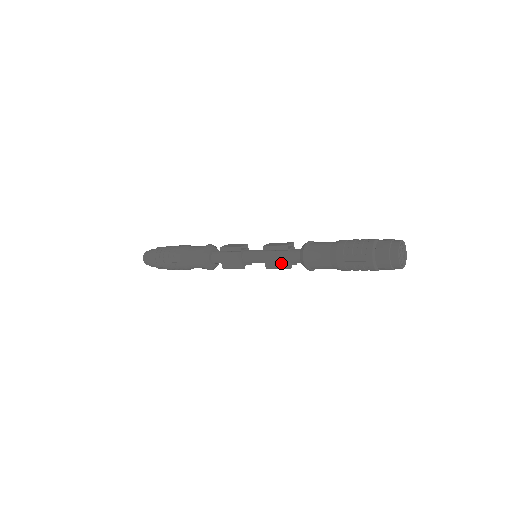
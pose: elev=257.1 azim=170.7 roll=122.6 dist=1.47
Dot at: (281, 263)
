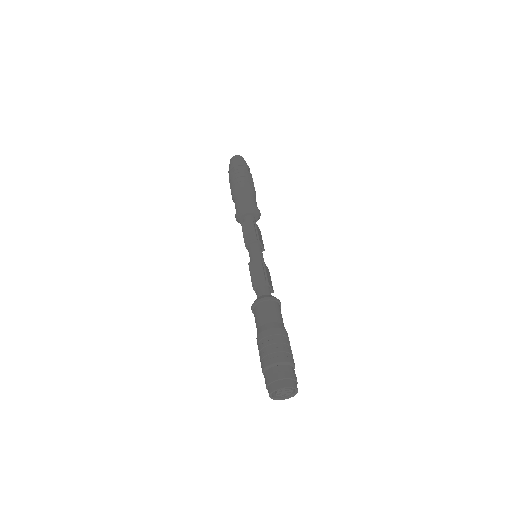
Dot at: occluded
